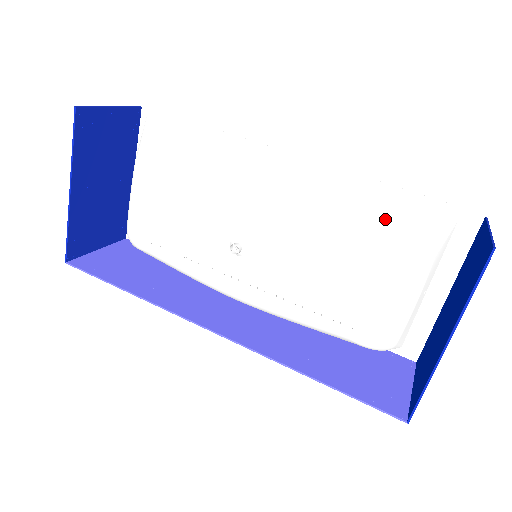
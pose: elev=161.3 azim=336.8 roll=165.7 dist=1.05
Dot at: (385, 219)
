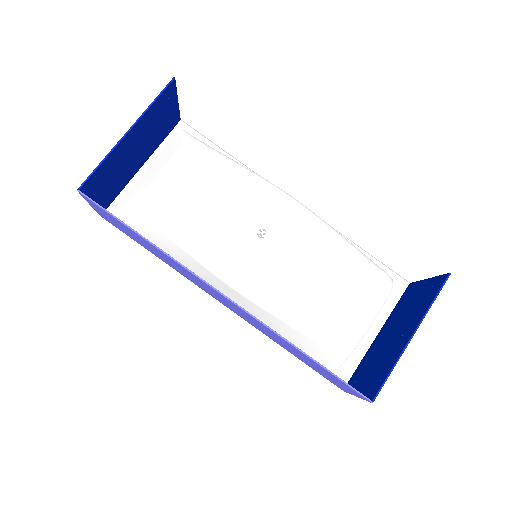
Dot at: occluded
